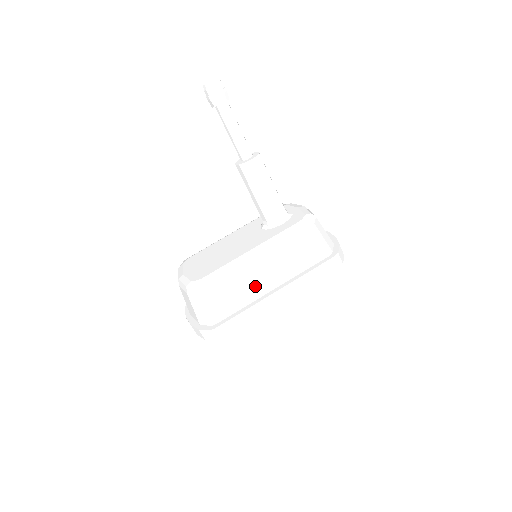
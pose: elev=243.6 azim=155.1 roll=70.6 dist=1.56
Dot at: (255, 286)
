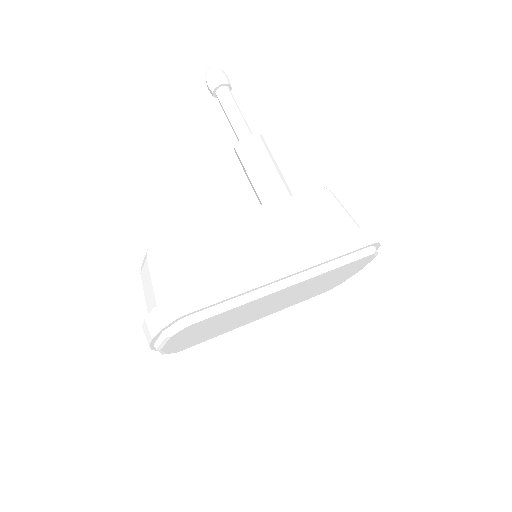
Dot at: (248, 250)
